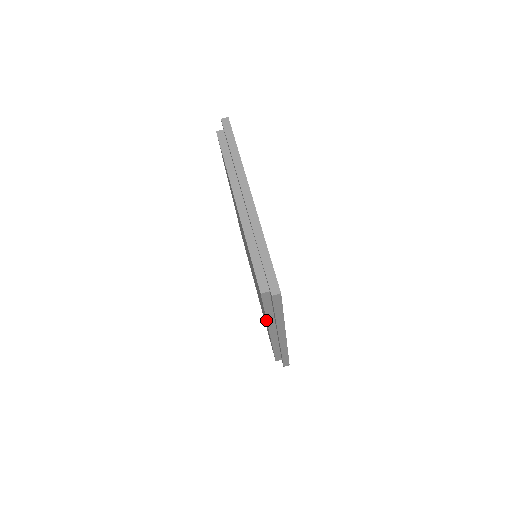
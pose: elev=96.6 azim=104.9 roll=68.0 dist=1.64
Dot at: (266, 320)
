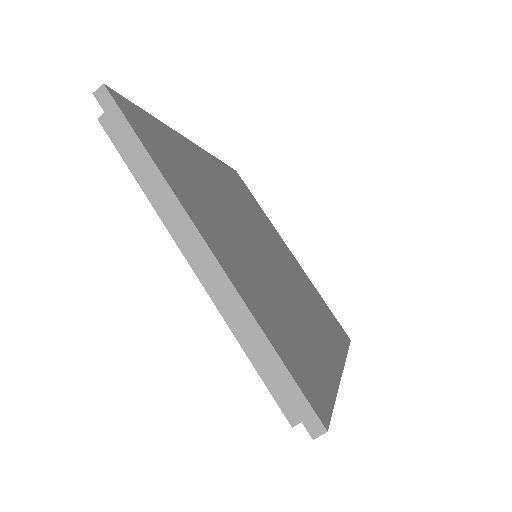
Dot at: occluded
